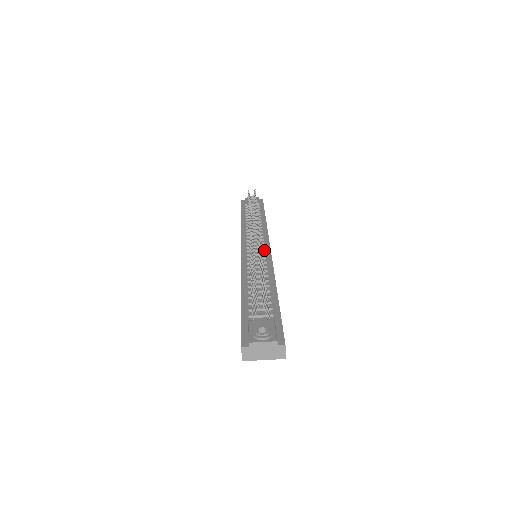
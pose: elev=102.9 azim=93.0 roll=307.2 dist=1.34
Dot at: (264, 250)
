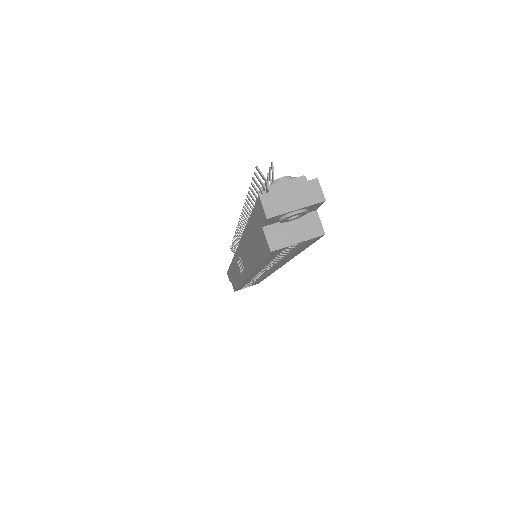
Dot at: occluded
